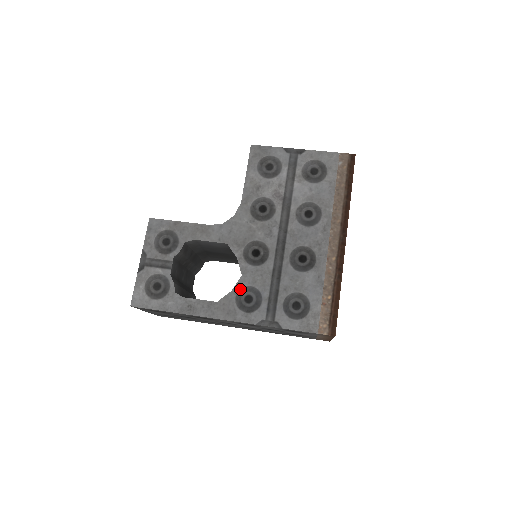
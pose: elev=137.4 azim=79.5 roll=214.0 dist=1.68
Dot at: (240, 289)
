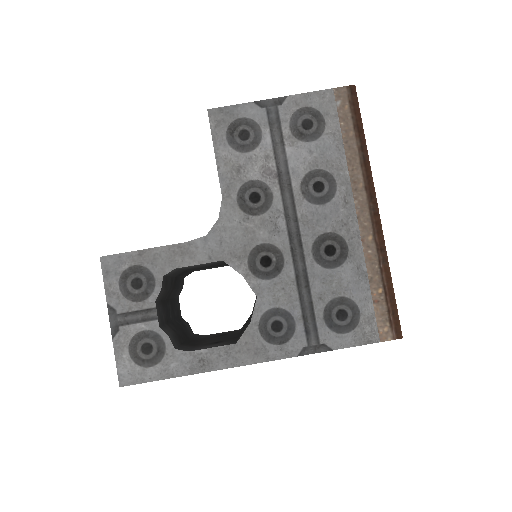
Dot at: (261, 317)
